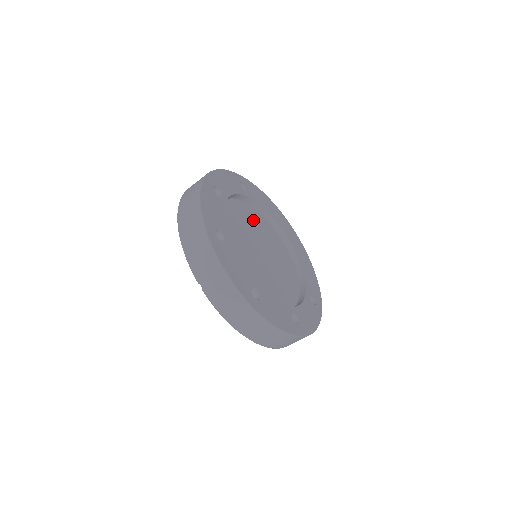
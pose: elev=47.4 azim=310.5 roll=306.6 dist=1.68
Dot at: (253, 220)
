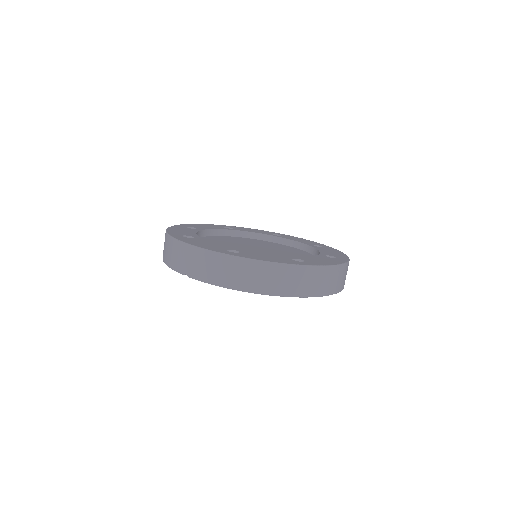
Dot at: (247, 241)
